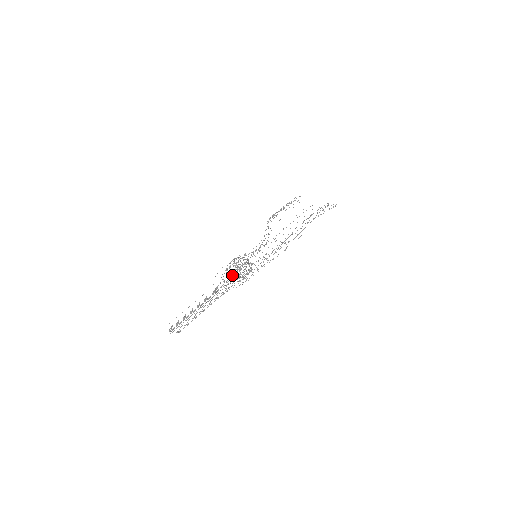
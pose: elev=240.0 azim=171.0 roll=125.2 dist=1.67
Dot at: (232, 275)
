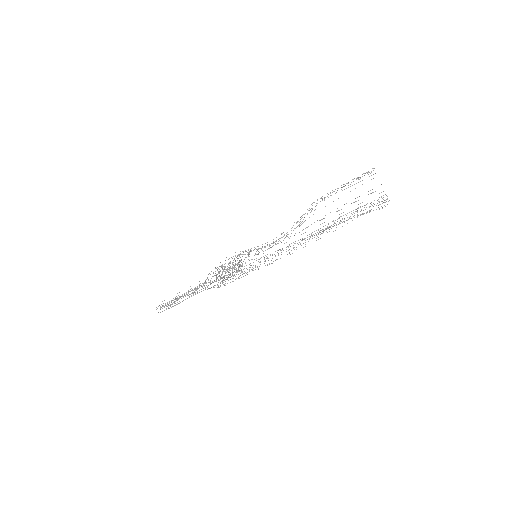
Dot at: occluded
